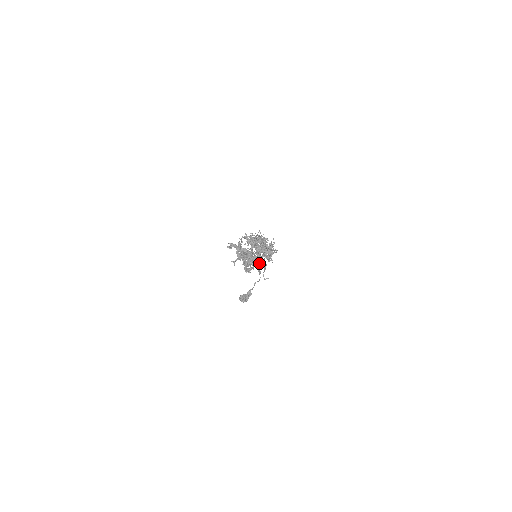
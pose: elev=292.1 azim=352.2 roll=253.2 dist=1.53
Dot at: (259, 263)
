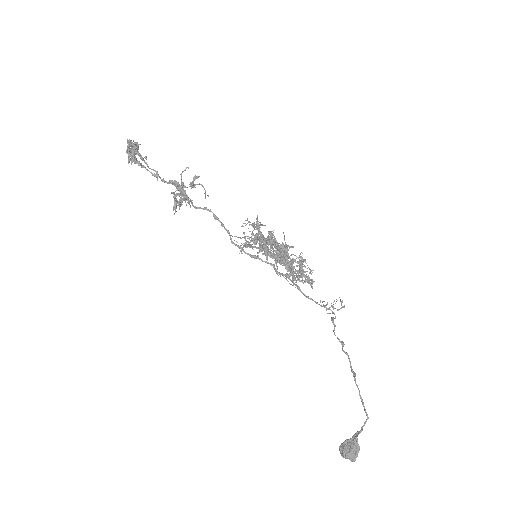
Dot at: (186, 195)
